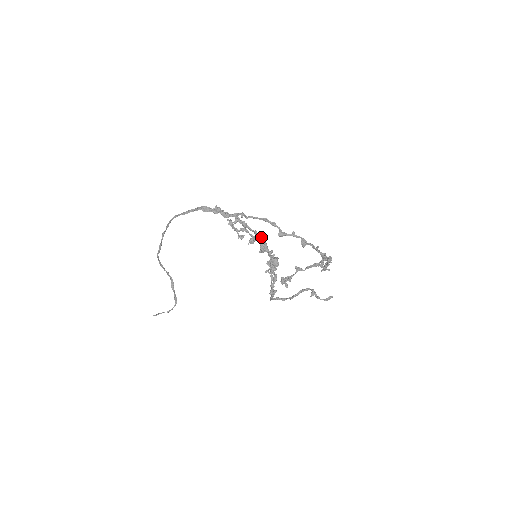
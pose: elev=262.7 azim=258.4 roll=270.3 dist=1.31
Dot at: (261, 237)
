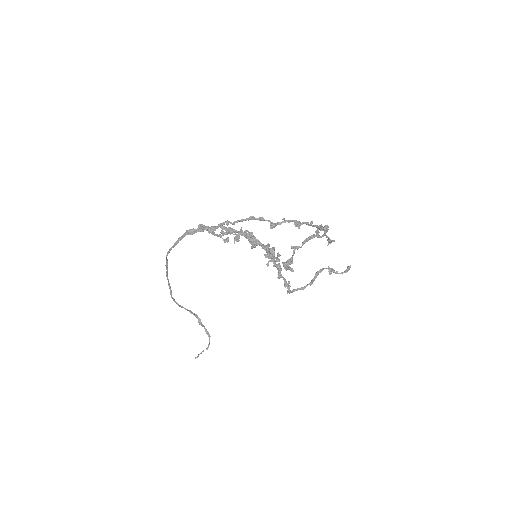
Dot at: (245, 232)
